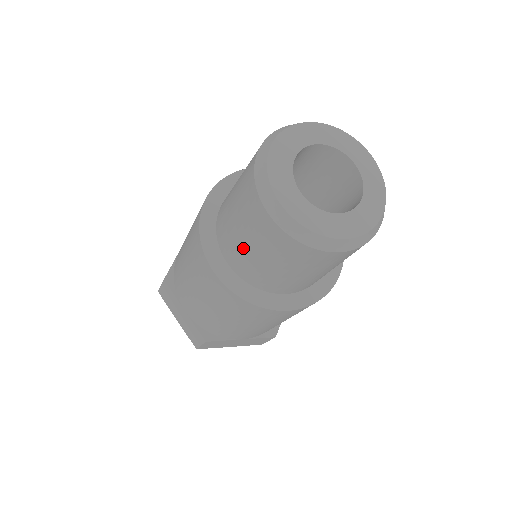
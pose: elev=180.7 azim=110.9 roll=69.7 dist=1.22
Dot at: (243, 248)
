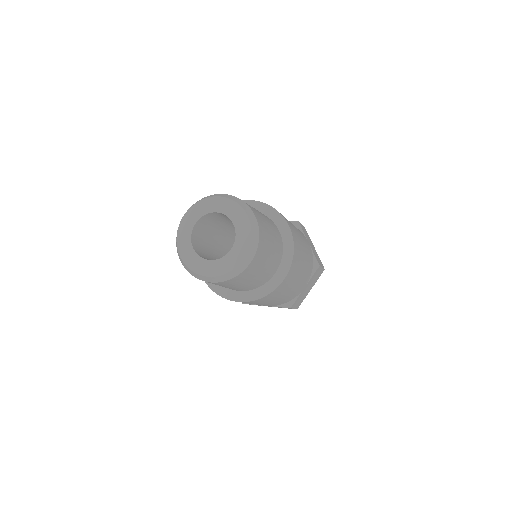
Dot at: occluded
